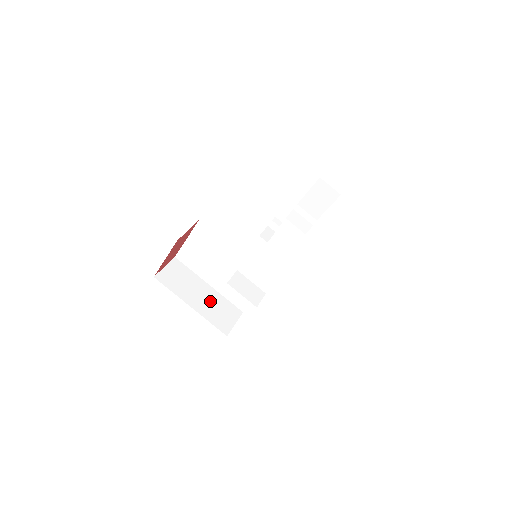
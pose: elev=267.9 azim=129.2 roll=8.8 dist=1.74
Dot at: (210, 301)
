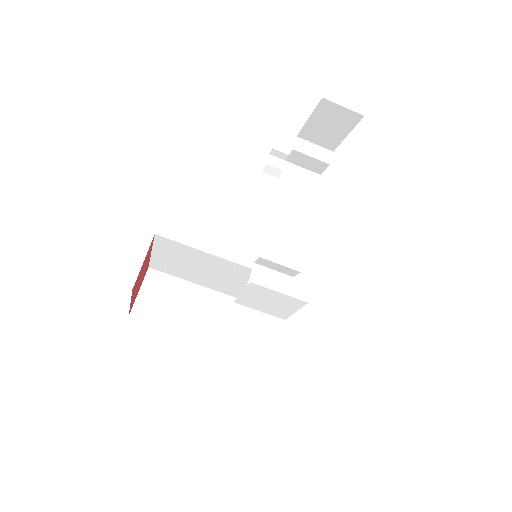
Dot at: (215, 314)
